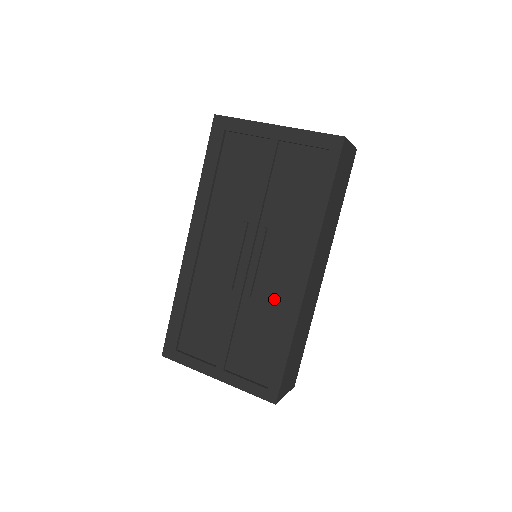
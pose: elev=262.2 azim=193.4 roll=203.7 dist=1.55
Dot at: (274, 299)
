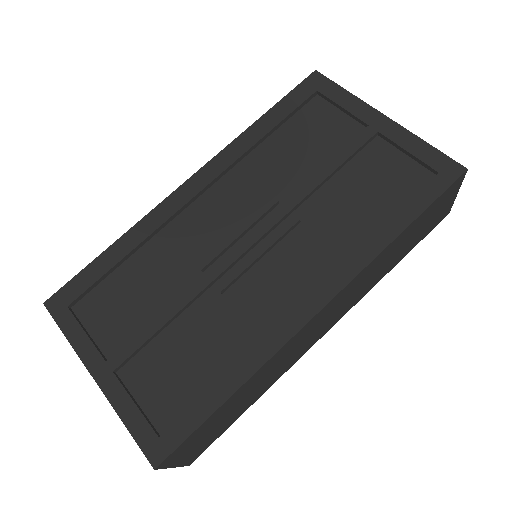
Dot at: (252, 314)
